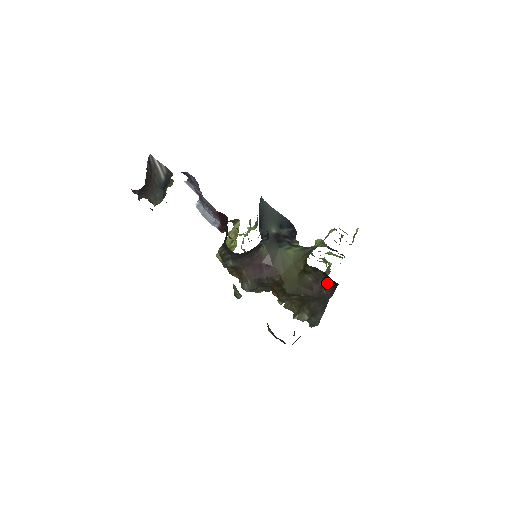
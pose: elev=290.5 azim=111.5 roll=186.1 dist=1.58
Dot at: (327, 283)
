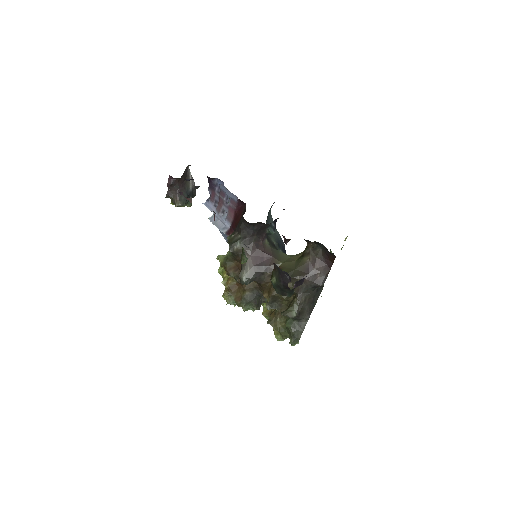
Dot at: (323, 263)
